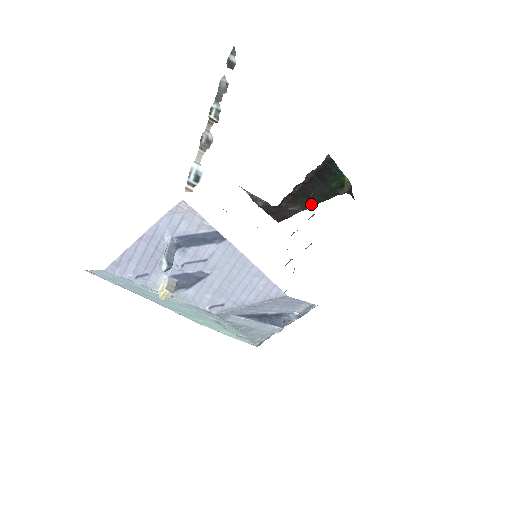
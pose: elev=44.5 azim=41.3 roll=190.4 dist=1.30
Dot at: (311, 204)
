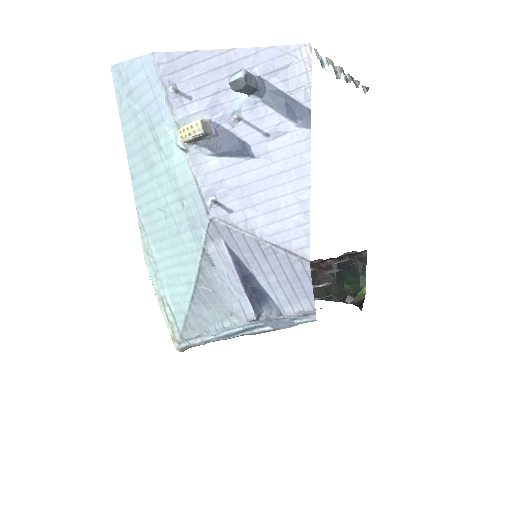
Dot at: occluded
